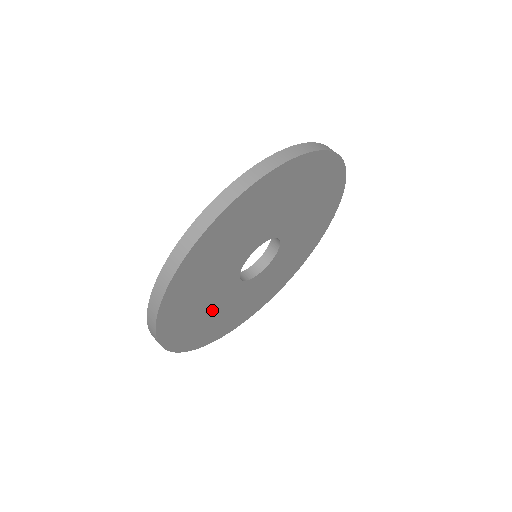
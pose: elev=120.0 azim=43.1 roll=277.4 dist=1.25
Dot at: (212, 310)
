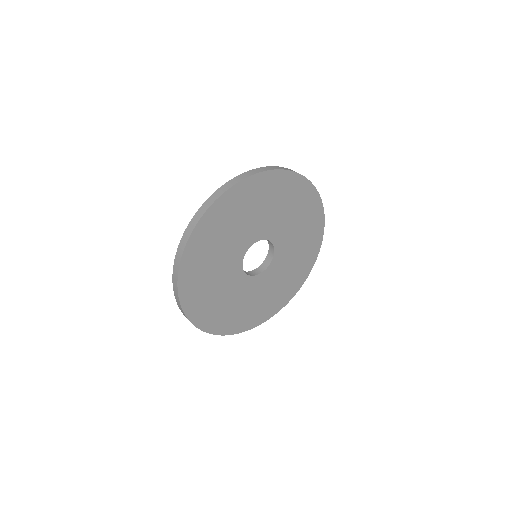
Dot at: (228, 298)
